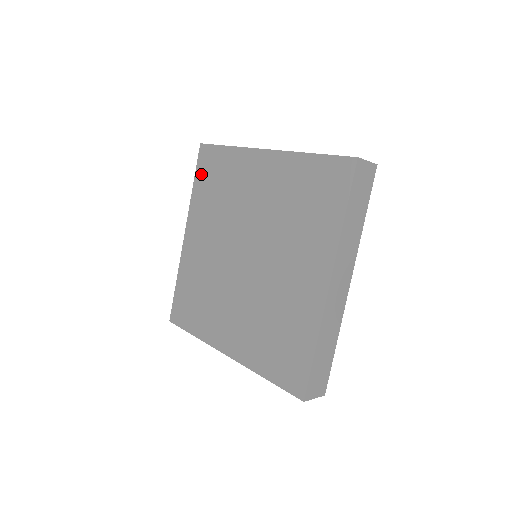
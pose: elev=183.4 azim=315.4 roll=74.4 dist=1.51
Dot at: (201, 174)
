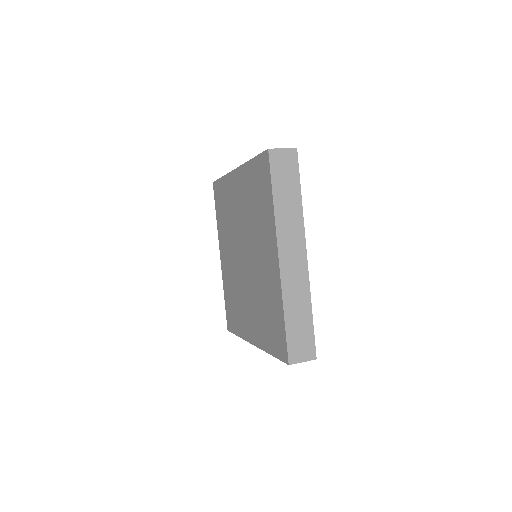
Dot at: (257, 167)
